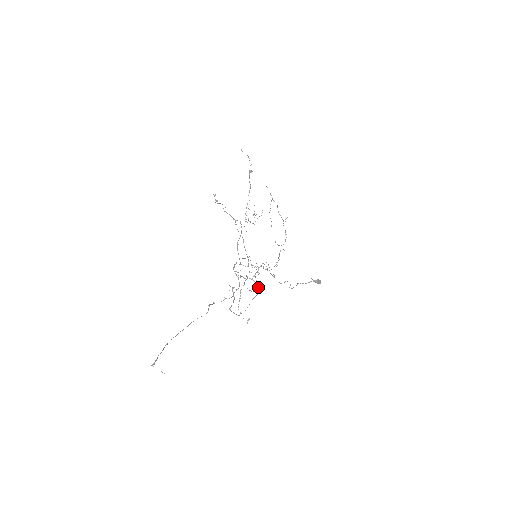
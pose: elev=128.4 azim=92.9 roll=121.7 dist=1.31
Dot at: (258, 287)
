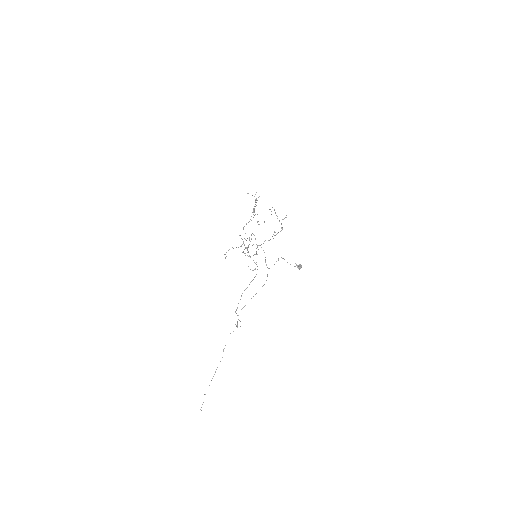
Dot at: occluded
